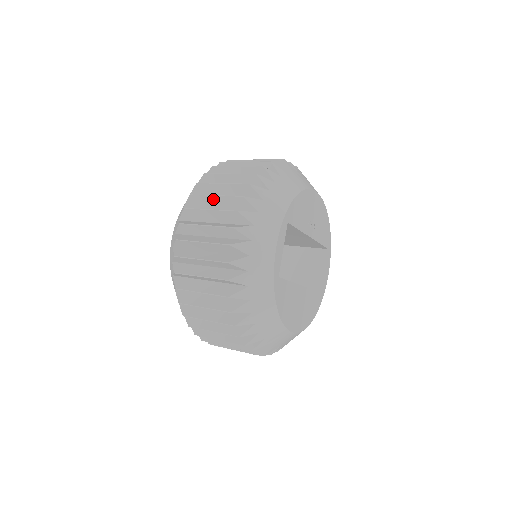
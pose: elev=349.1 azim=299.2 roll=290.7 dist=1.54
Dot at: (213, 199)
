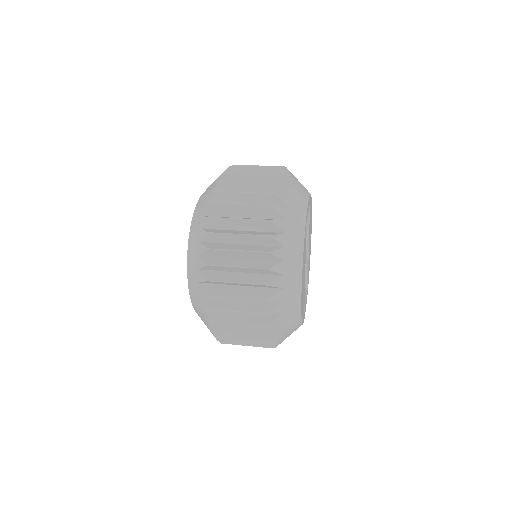
Dot at: occluded
